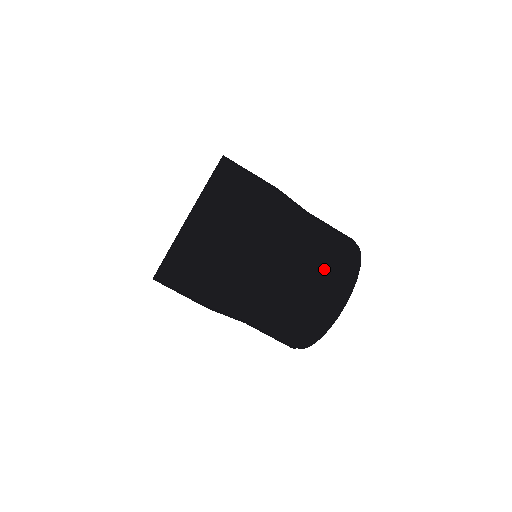
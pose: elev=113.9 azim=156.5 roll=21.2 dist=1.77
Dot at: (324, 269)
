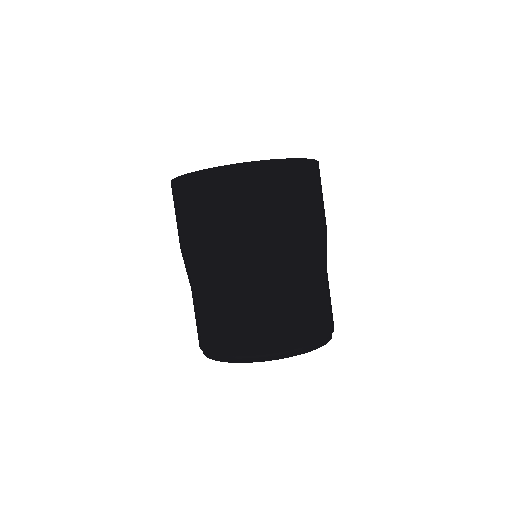
Dot at: (273, 319)
